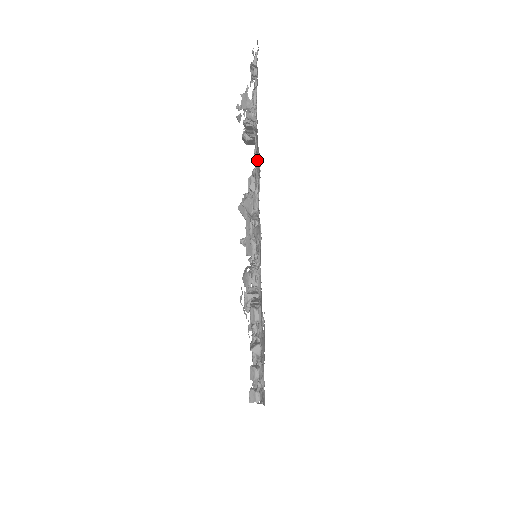
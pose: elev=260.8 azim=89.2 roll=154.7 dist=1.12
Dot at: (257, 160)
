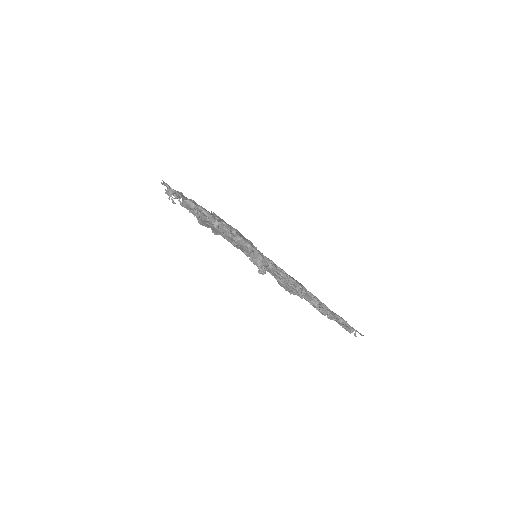
Dot at: occluded
